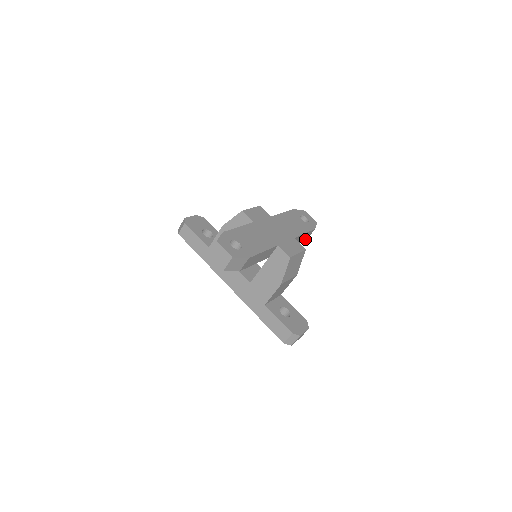
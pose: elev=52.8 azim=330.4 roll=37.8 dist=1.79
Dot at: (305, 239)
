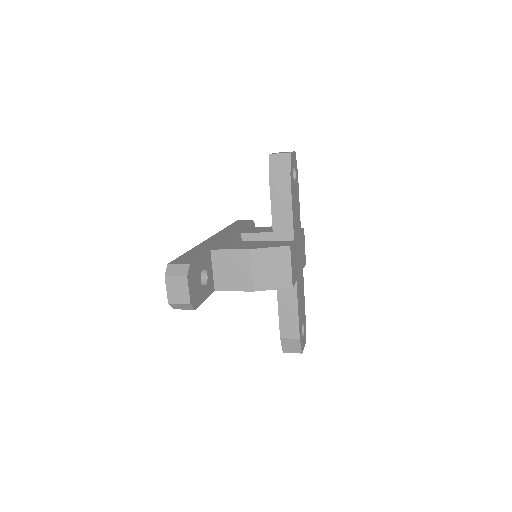
Dot at: occluded
